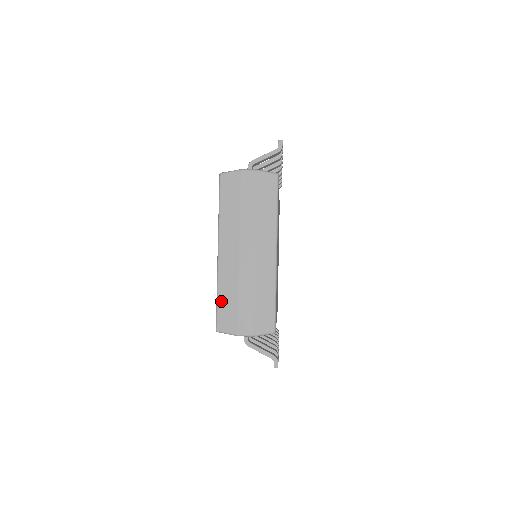
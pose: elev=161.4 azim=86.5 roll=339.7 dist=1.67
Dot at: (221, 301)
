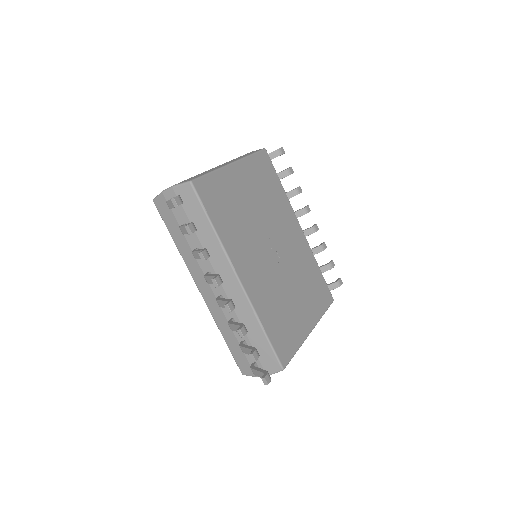
Dot at: occluded
